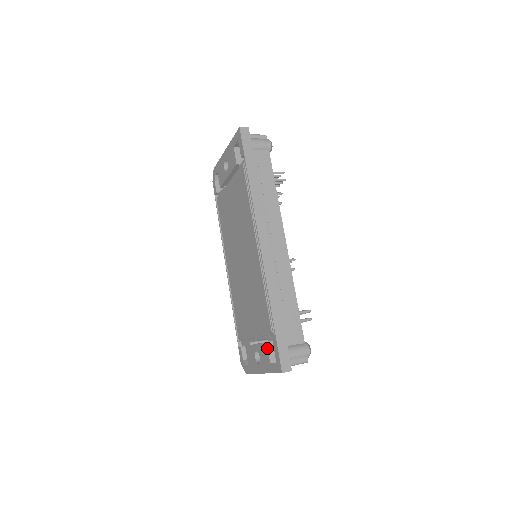
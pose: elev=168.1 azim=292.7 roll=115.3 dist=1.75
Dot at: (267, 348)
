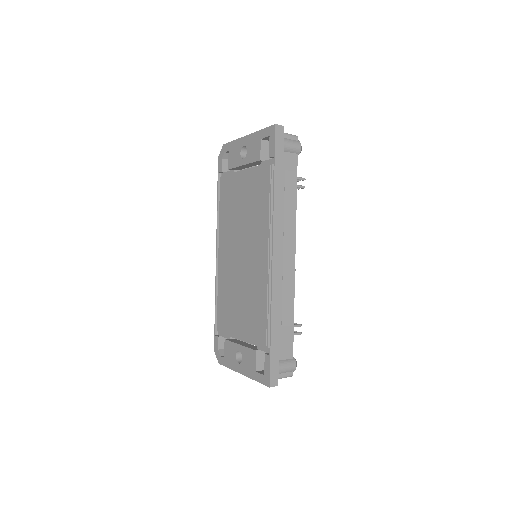
Dot at: (255, 356)
